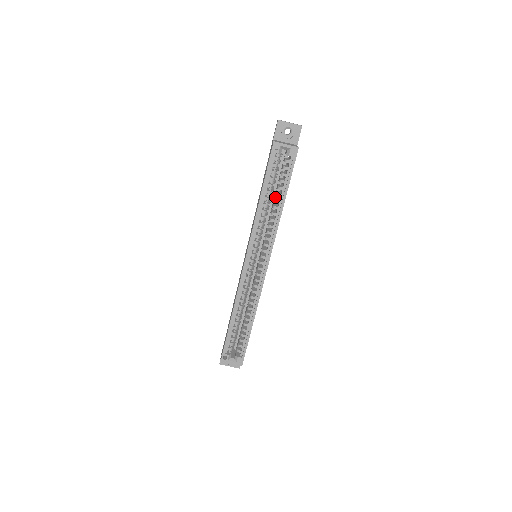
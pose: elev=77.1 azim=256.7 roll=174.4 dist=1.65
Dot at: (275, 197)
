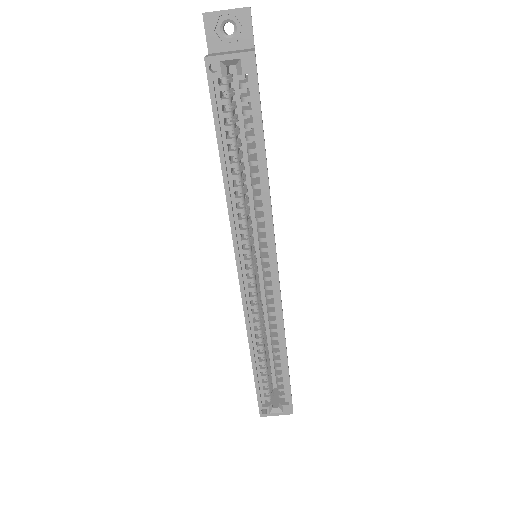
Dot at: (249, 156)
